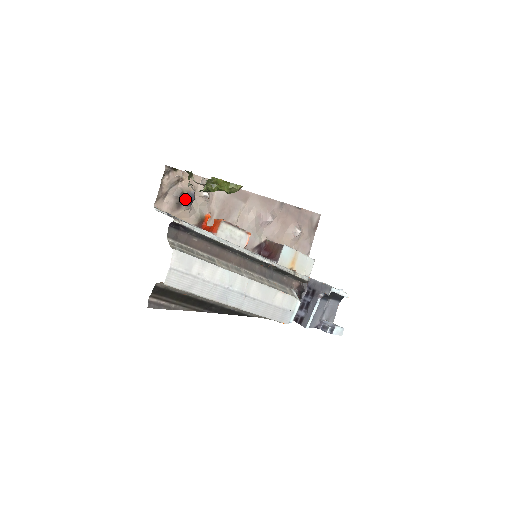
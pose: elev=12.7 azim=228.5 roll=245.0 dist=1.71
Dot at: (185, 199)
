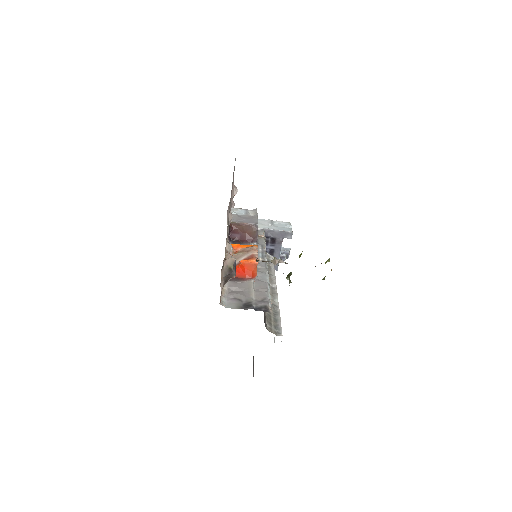
Dot at: (235, 273)
